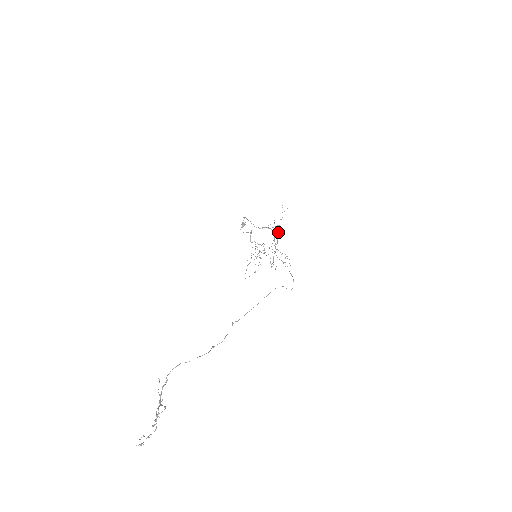
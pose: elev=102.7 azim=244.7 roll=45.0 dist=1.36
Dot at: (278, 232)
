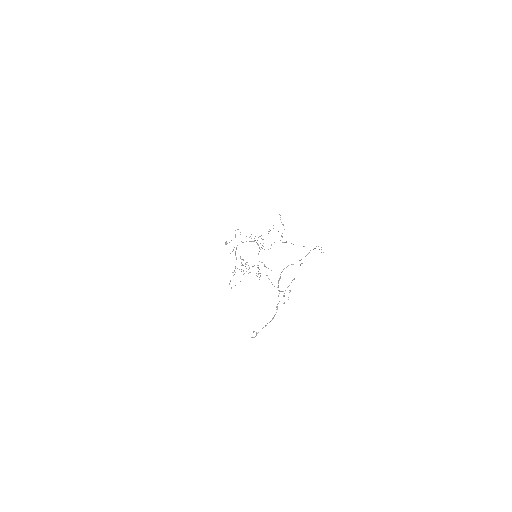
Dot at: (263, 246)
